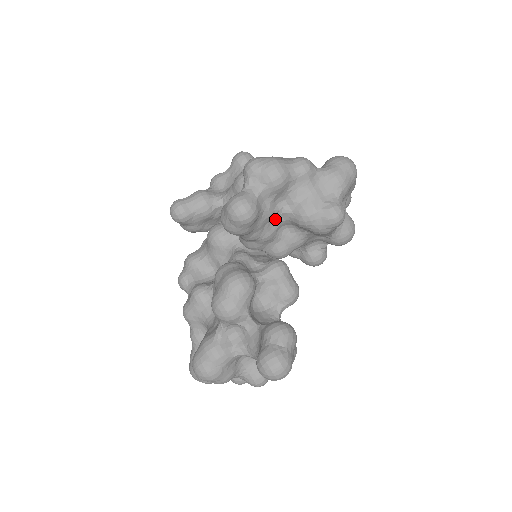
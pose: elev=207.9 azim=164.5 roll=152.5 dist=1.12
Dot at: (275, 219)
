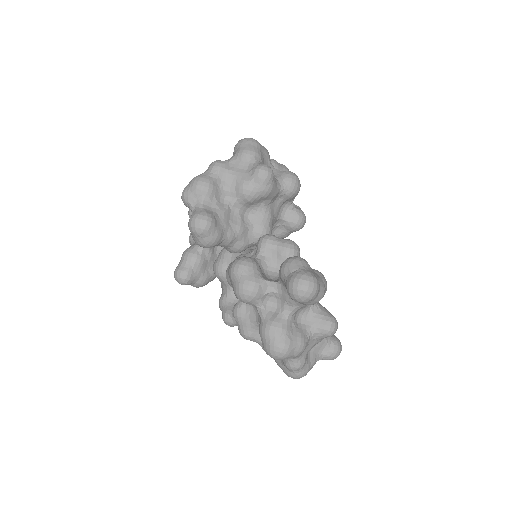
Dot at: (232, 214)
